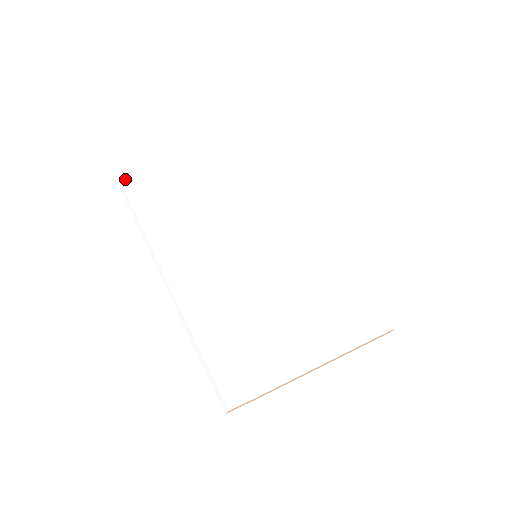
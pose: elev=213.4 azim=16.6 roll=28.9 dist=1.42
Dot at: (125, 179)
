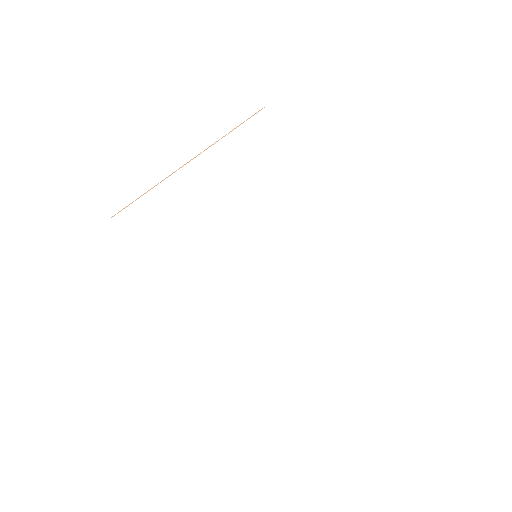
Dot at: (117, 217)
